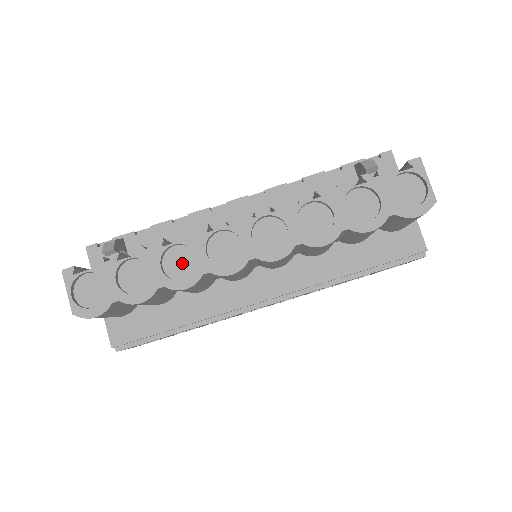
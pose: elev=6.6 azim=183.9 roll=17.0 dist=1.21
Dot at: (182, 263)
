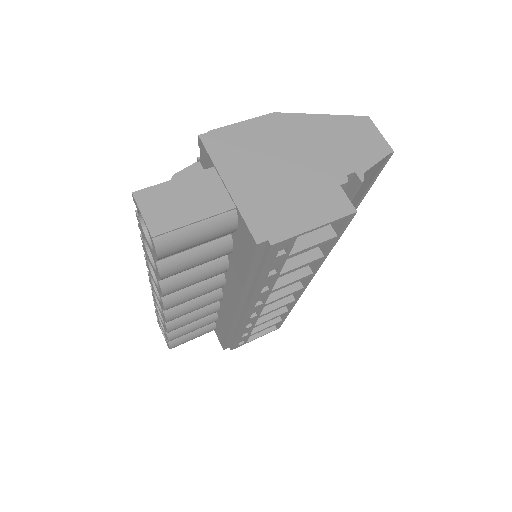
Dot at: occluded
